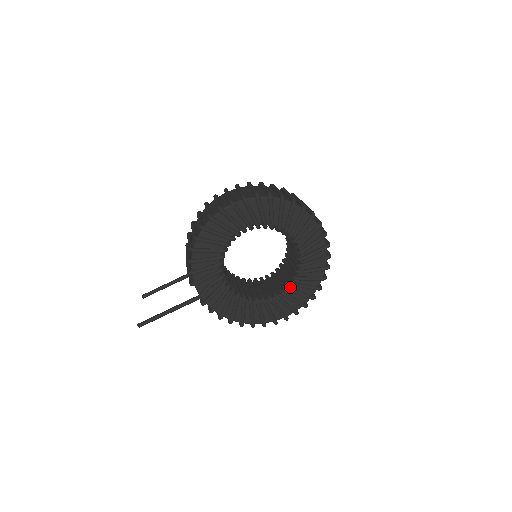
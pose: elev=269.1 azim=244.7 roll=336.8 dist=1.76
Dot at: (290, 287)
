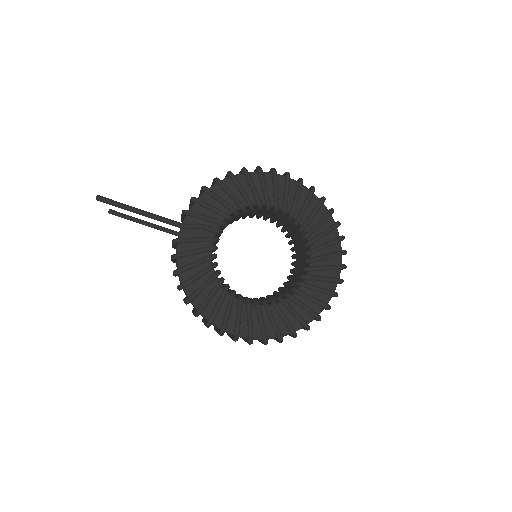
Dot at: (268, 305)
